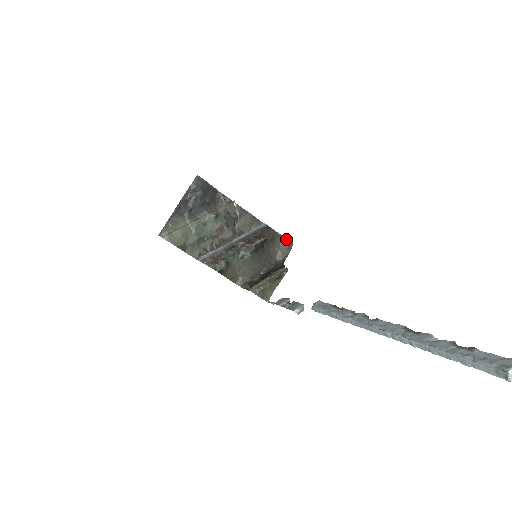
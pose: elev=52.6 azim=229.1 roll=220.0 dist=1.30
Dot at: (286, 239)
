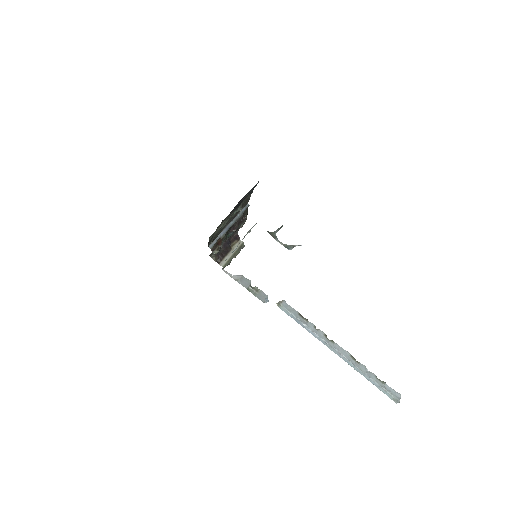
Dot at: occluded
